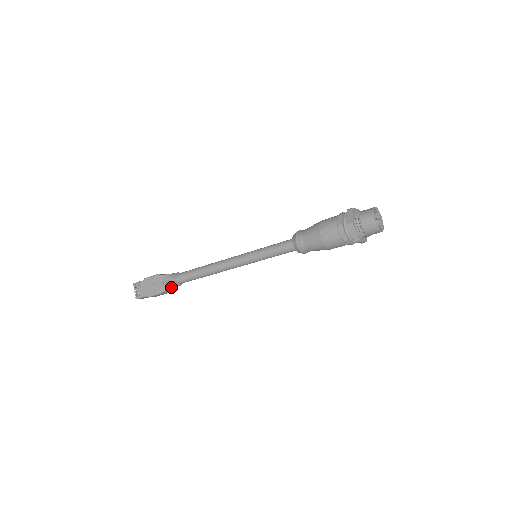
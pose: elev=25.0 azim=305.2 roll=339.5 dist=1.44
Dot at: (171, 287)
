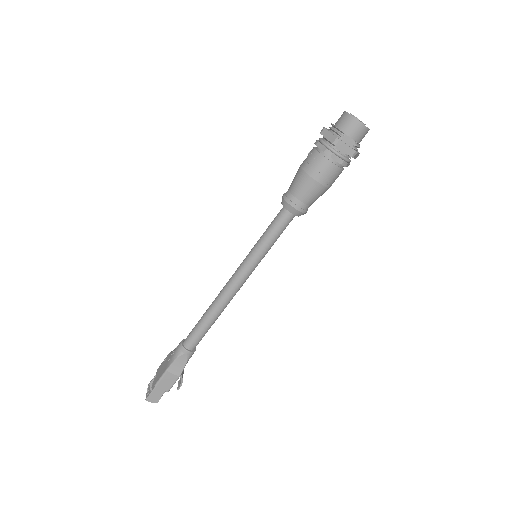
Dot at: (178, 356)
